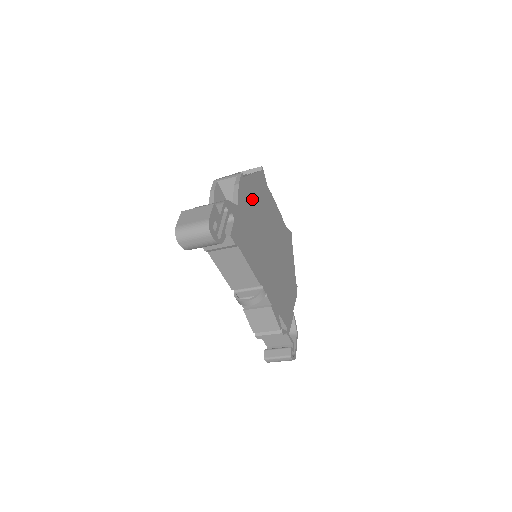
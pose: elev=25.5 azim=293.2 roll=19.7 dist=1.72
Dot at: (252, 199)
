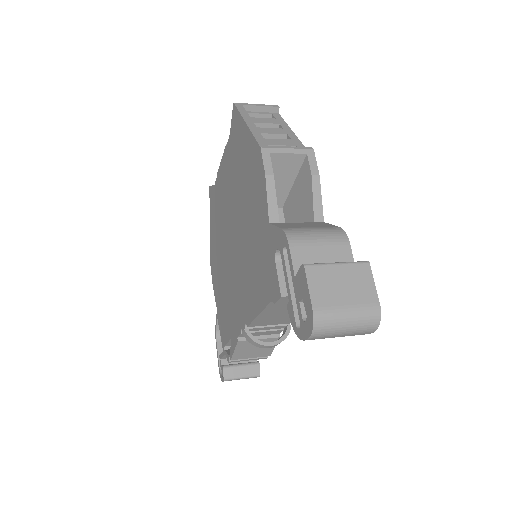
Dot at: occluded
